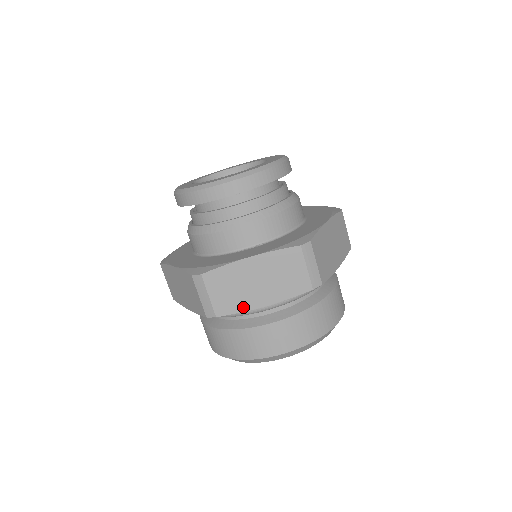
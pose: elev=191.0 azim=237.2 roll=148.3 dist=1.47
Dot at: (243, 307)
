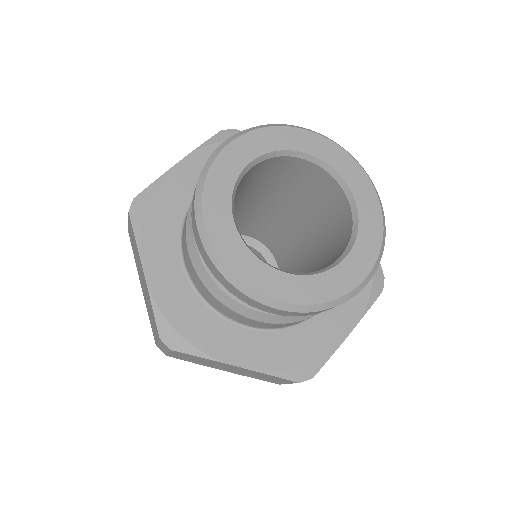
Dot at: occluded
